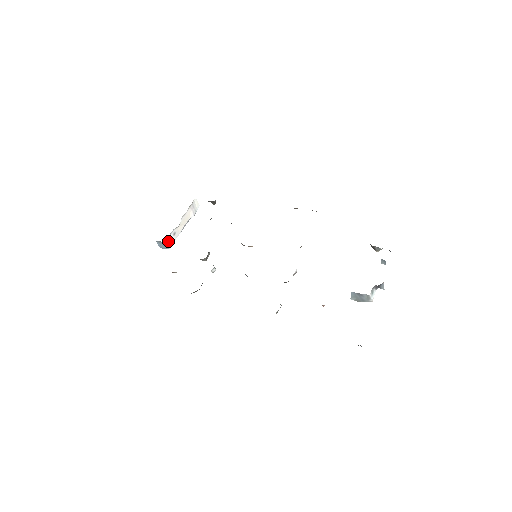
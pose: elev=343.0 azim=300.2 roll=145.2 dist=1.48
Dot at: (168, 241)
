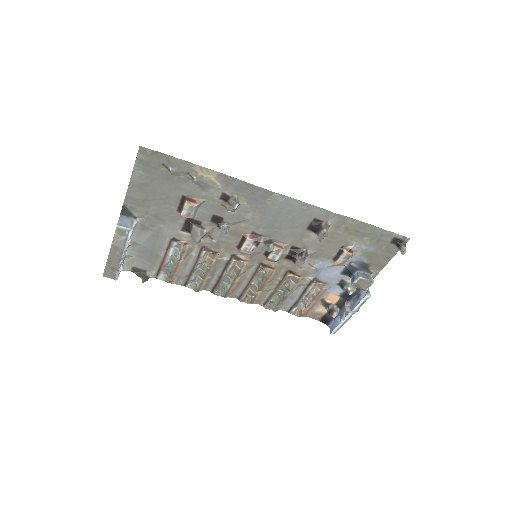
Dot at: (134, 226)
